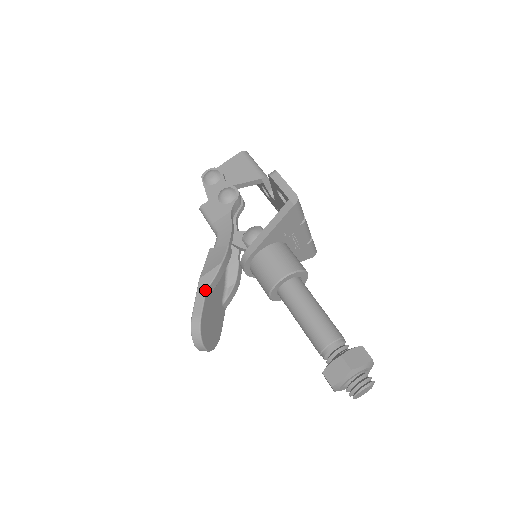
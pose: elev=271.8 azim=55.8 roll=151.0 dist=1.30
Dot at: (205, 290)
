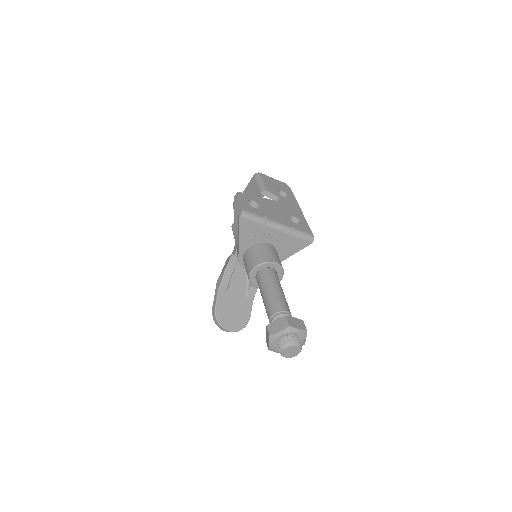
Dot at: (218, 290)
